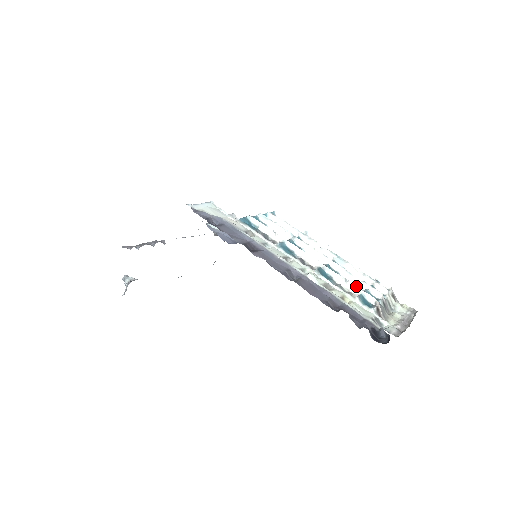
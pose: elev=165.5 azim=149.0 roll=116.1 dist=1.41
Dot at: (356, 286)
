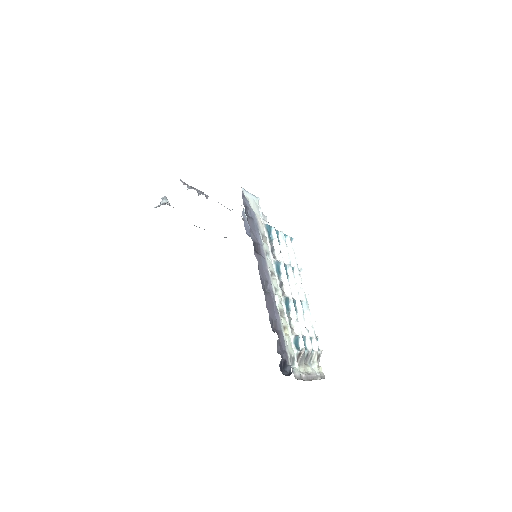
Dot at: occluded
